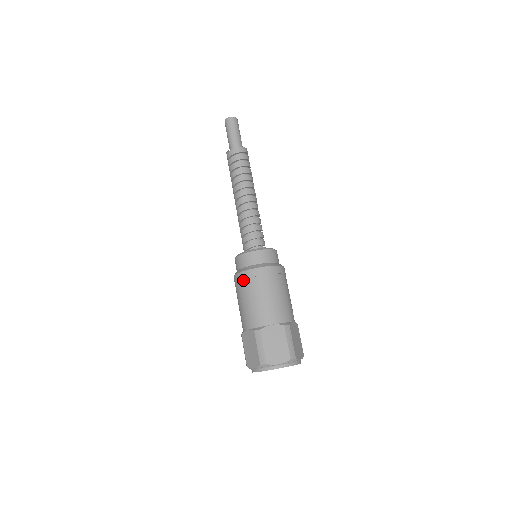
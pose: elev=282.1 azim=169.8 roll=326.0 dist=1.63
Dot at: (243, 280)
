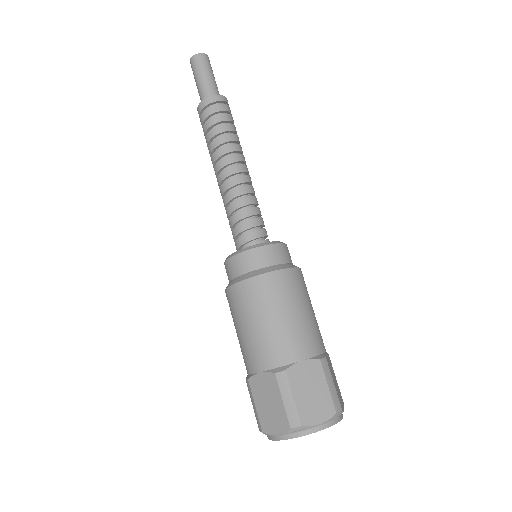
Dot at: occluded
